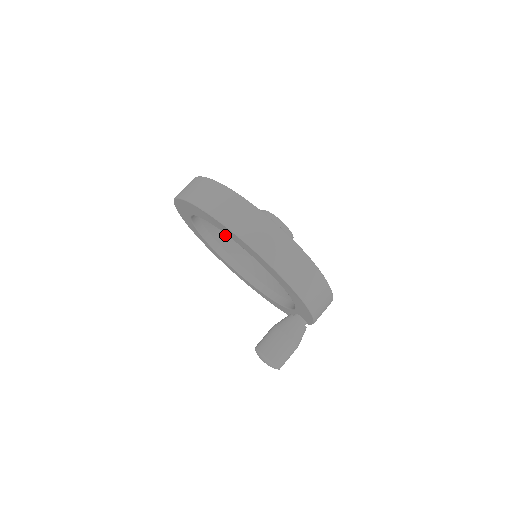
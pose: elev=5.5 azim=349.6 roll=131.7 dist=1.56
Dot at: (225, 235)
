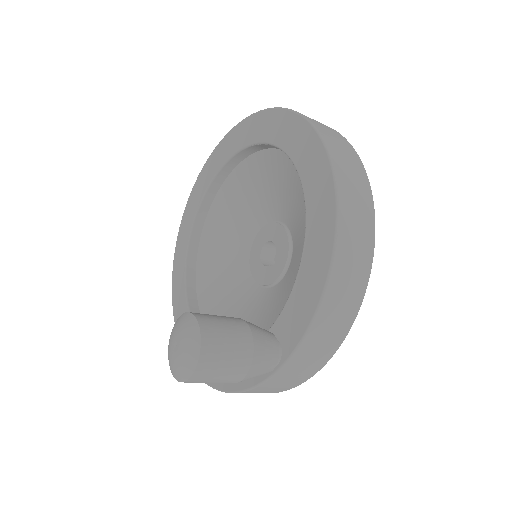
Dot at: (217, 256)
